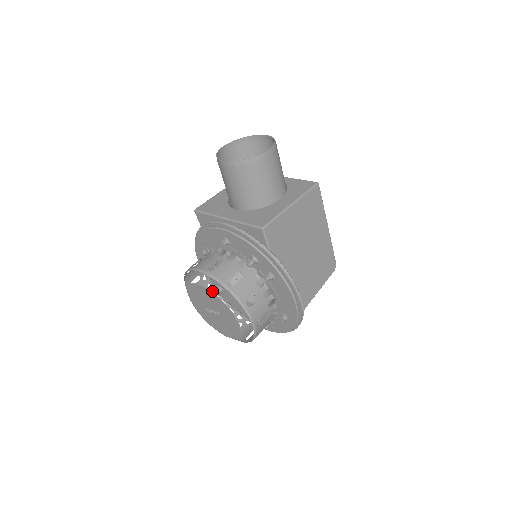
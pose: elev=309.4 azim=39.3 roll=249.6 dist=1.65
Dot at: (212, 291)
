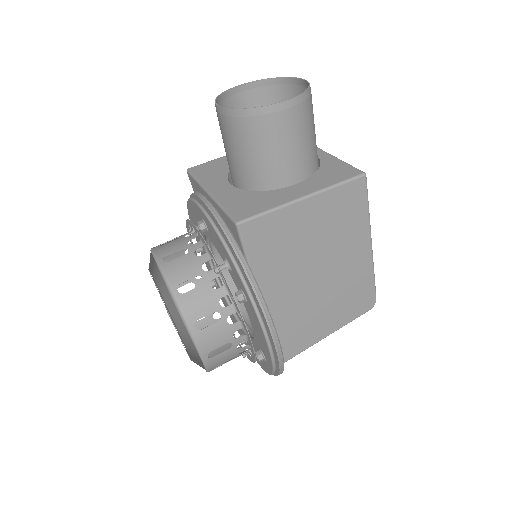
Dot at: (199, 282)
